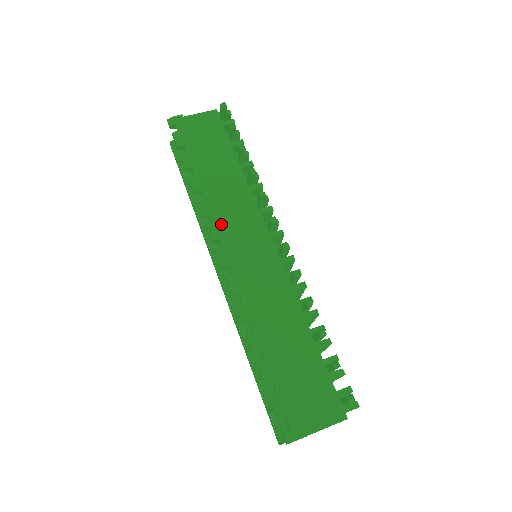
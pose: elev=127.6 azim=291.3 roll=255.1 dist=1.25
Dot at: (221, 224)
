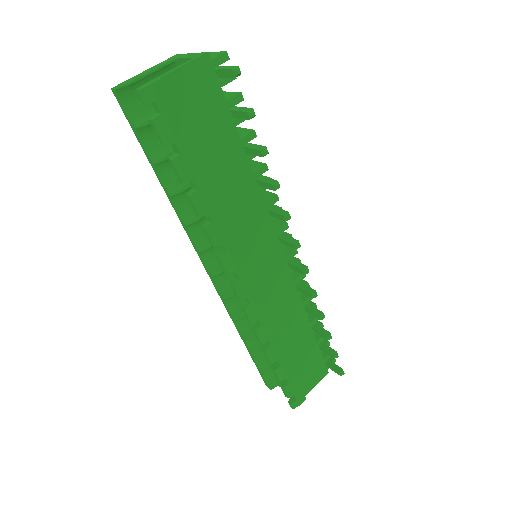
Dot at: (236, 254)
